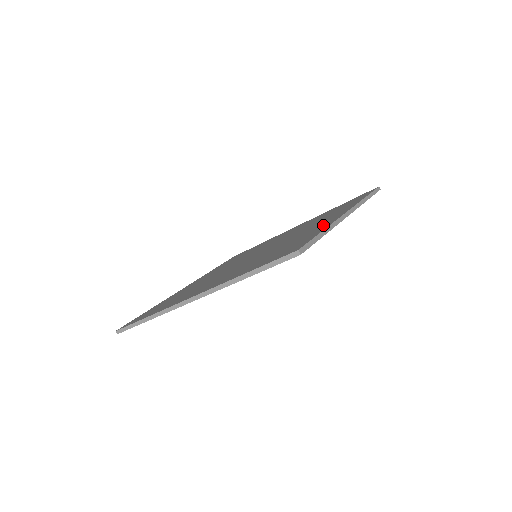
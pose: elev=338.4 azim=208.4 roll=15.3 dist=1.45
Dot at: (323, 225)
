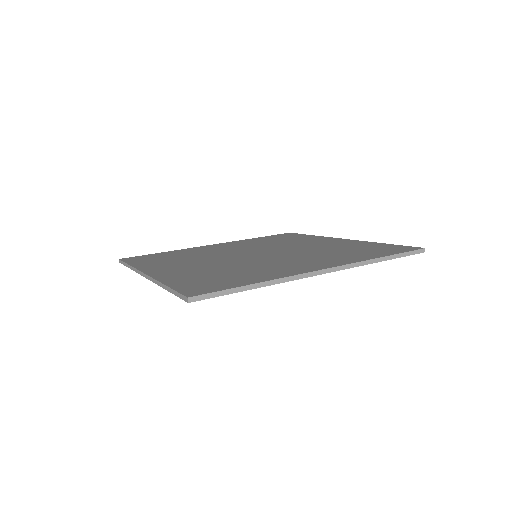
Dot at: (283, 272)
